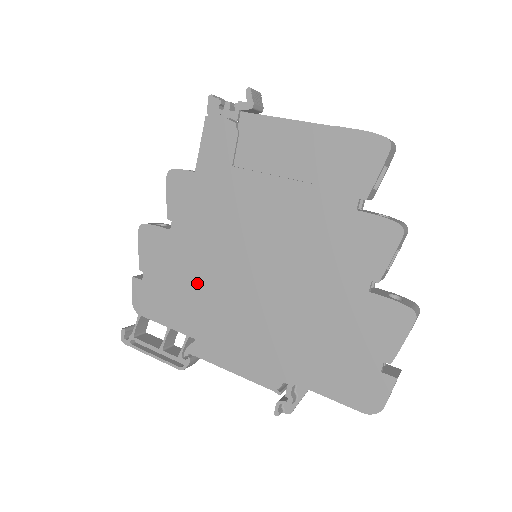
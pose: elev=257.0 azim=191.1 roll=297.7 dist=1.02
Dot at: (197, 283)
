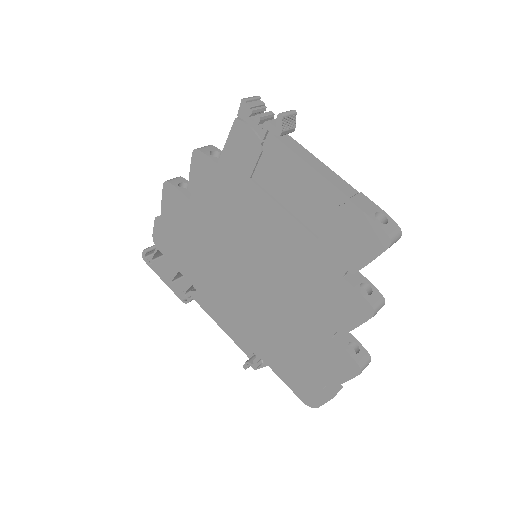
Dot at: (204, 253)
